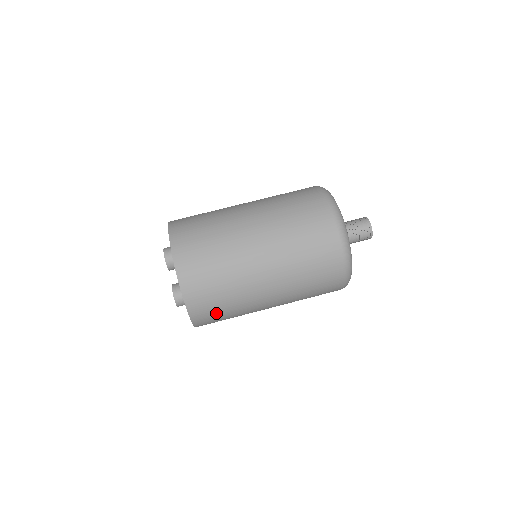
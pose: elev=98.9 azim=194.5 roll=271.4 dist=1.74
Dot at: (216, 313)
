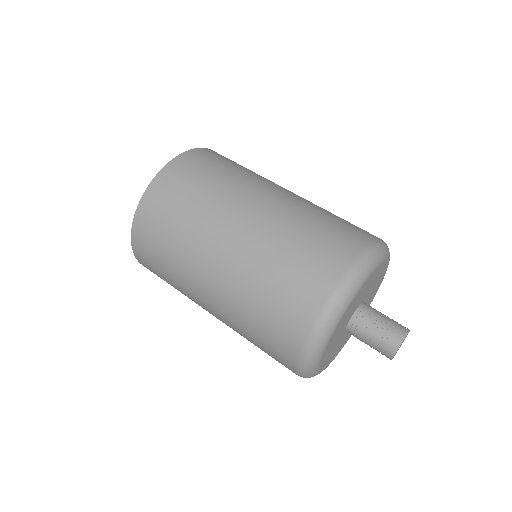
Dot at: occluded
